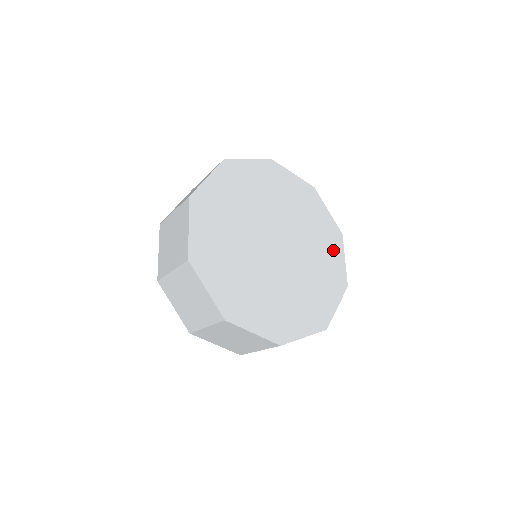
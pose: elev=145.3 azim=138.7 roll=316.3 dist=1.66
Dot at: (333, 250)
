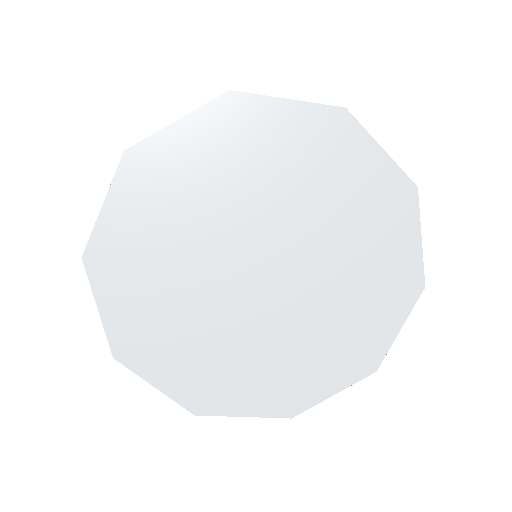
Dot at: (384, 309)
